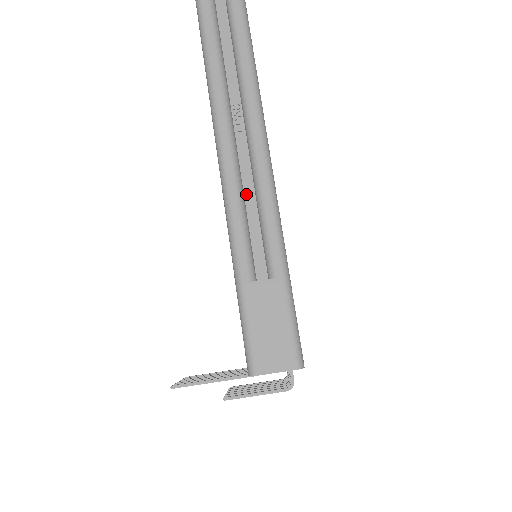
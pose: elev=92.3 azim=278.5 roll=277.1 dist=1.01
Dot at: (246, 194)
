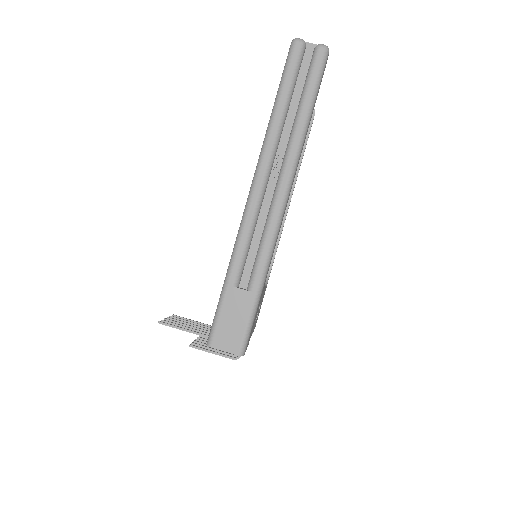
Dot at: (258, 224)
